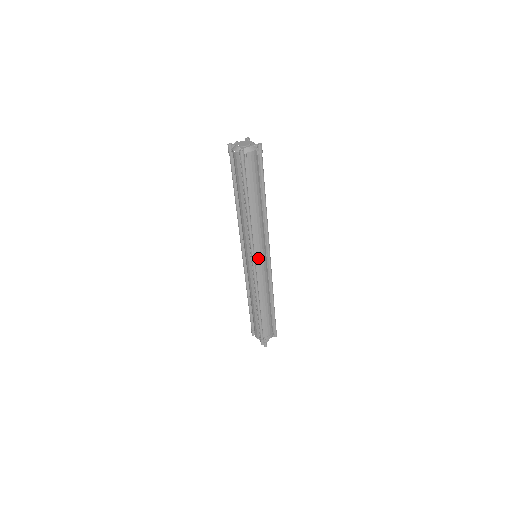
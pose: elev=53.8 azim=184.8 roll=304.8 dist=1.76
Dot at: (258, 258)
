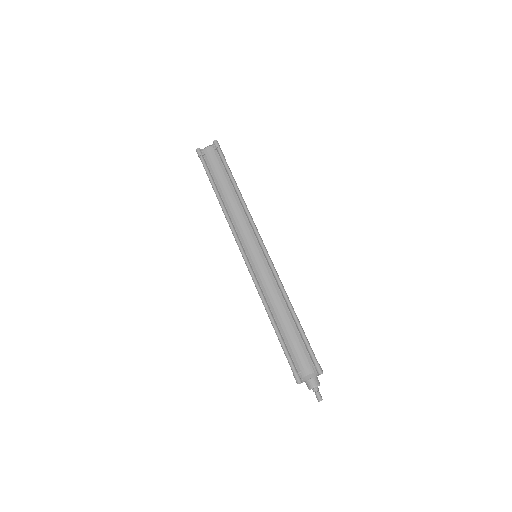
Dot at: (248, 250)
